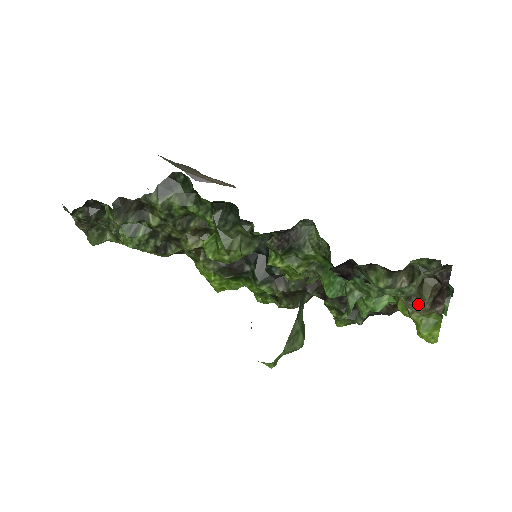
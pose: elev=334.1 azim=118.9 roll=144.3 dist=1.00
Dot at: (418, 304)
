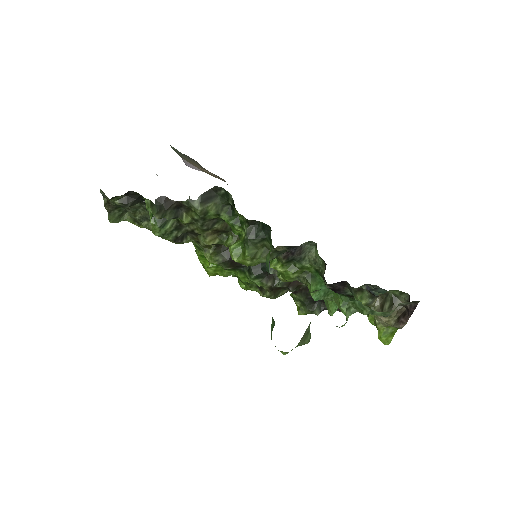
Dot at: (385, 319)
